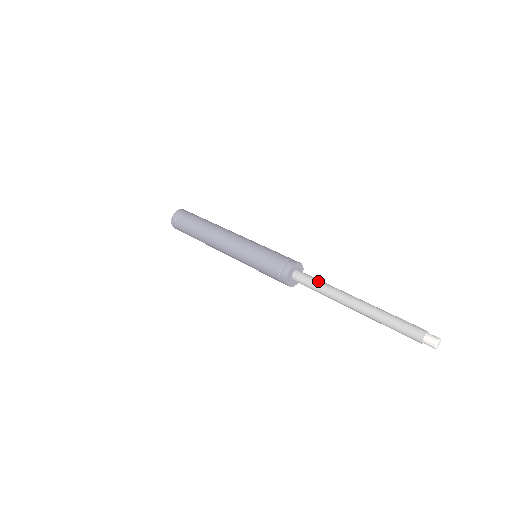
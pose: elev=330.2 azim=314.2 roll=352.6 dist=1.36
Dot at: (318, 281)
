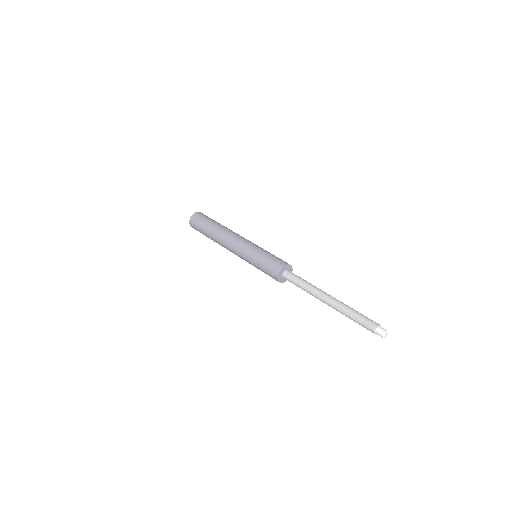
Dot at: (299, 284)
